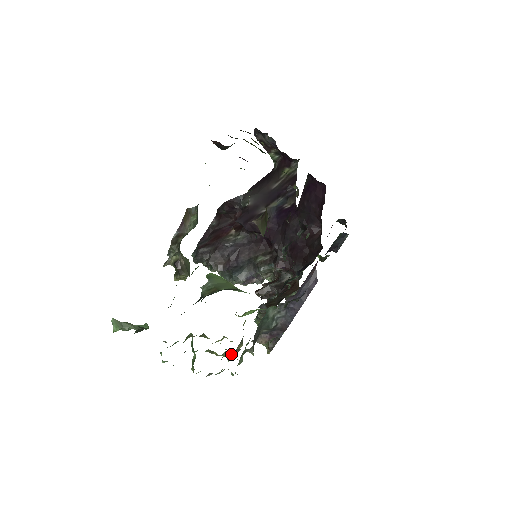
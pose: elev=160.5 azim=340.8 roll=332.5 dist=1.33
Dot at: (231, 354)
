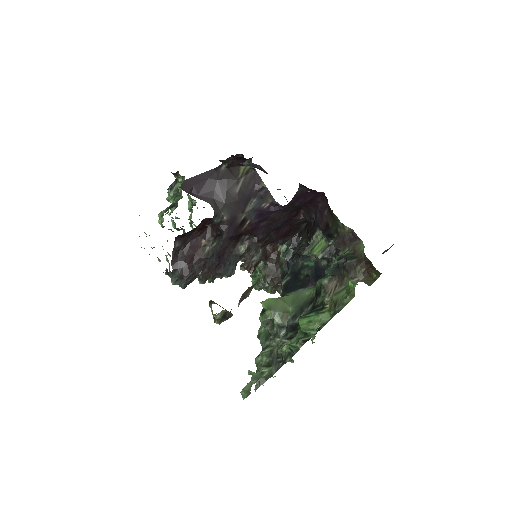
Dot at: occluded
